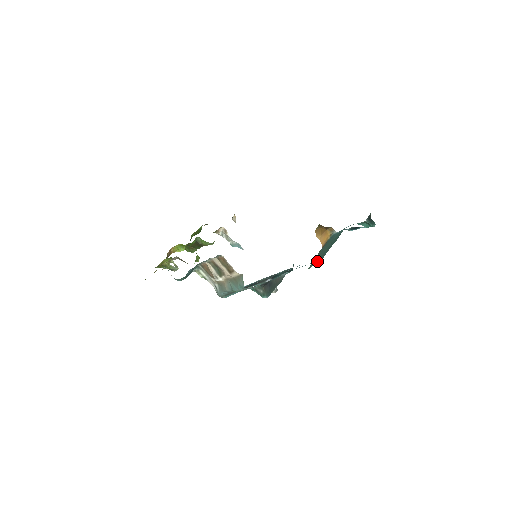
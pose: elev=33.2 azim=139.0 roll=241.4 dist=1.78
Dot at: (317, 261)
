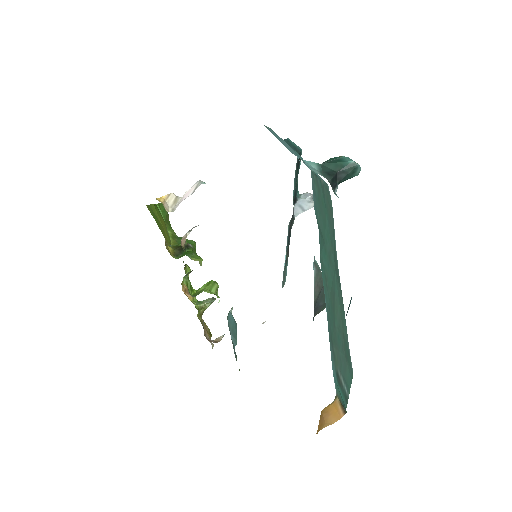
Dot at: (336, 259)
